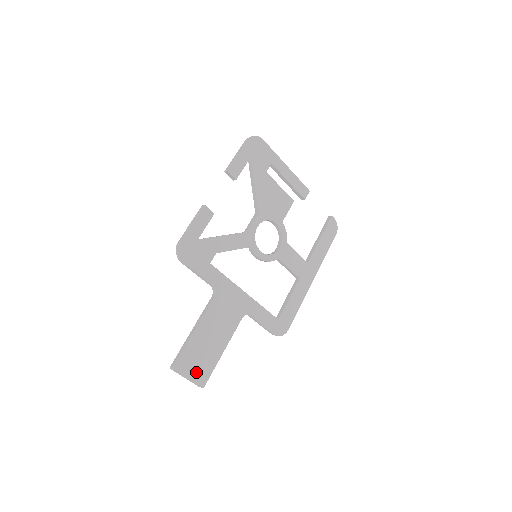
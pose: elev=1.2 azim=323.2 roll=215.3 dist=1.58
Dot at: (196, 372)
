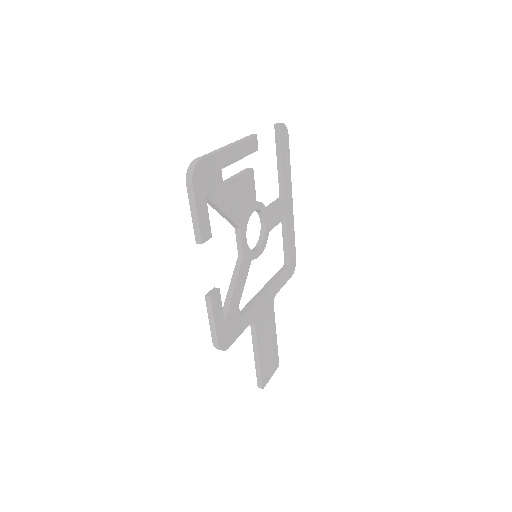
Dot at: (272, 368)
